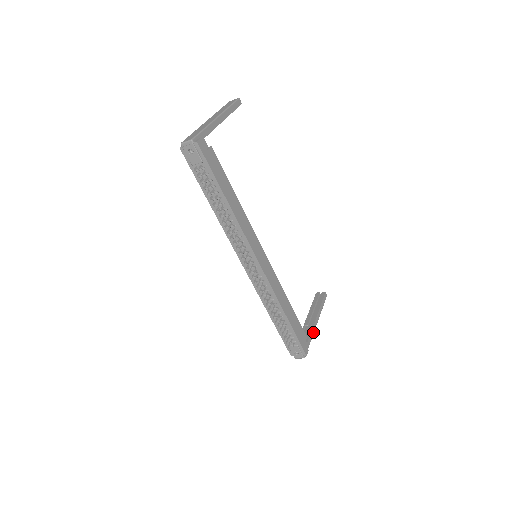
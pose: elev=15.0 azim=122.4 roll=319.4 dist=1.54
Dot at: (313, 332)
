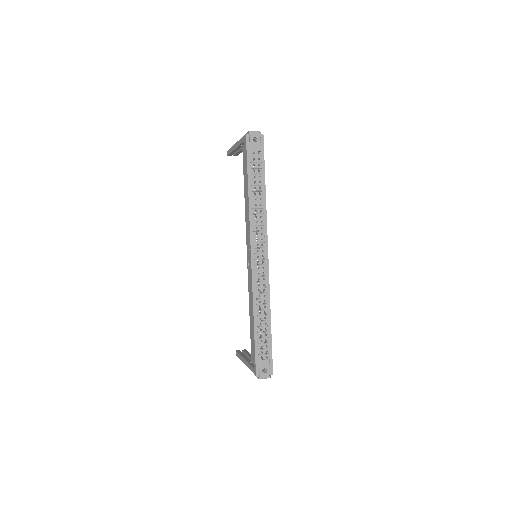
Dot at: occluded
